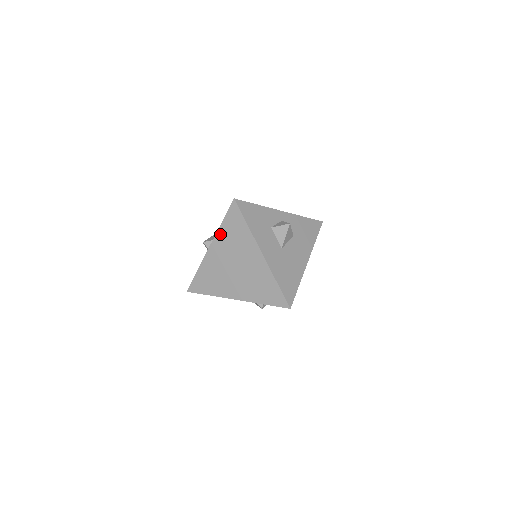
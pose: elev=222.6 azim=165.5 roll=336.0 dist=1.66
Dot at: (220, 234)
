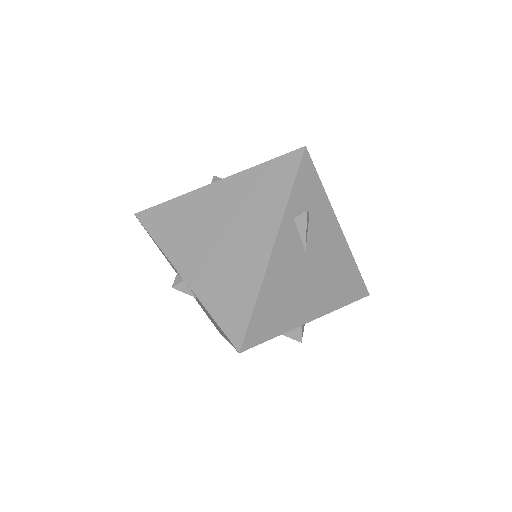
Dot at: (168, 249)
